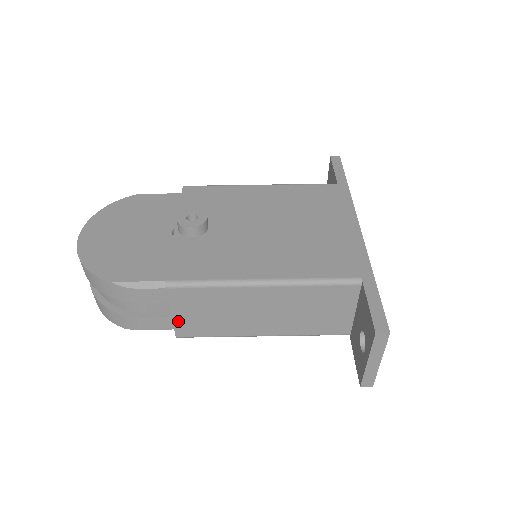
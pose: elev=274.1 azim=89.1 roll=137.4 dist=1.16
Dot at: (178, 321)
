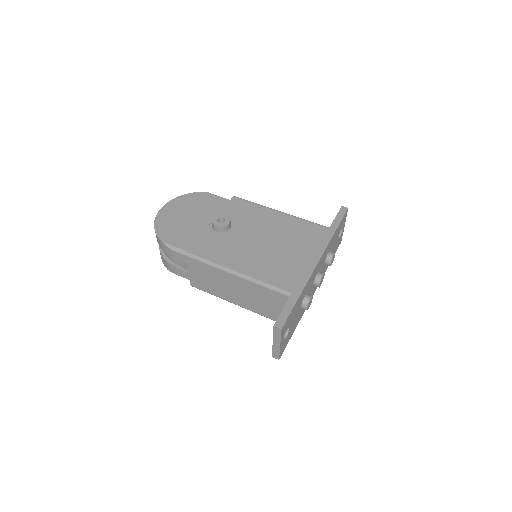
Dot at: (192, 277)
